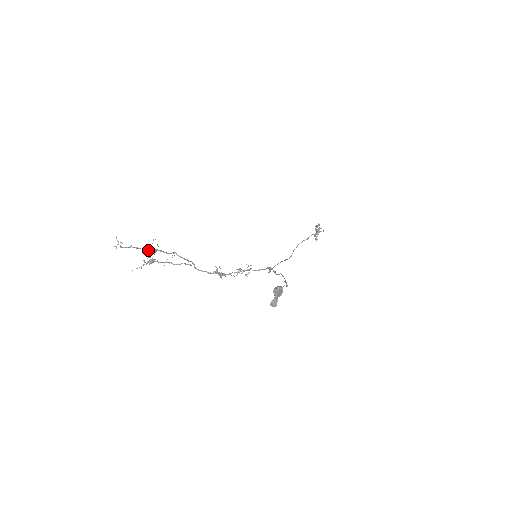
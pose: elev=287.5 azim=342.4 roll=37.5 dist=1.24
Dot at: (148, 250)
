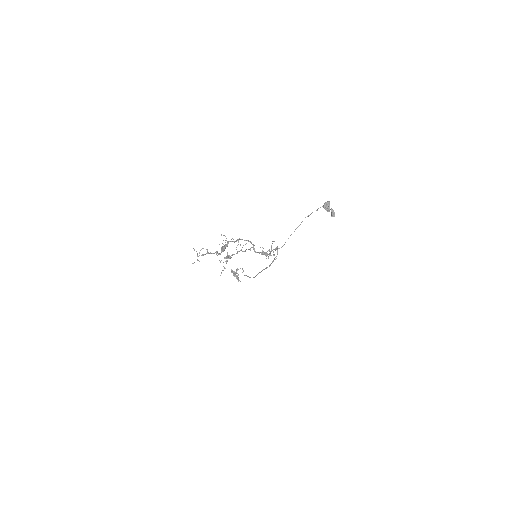
Dot at: (217, 253)
